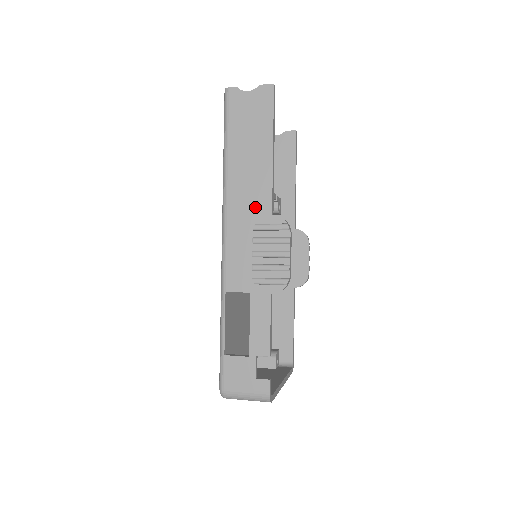
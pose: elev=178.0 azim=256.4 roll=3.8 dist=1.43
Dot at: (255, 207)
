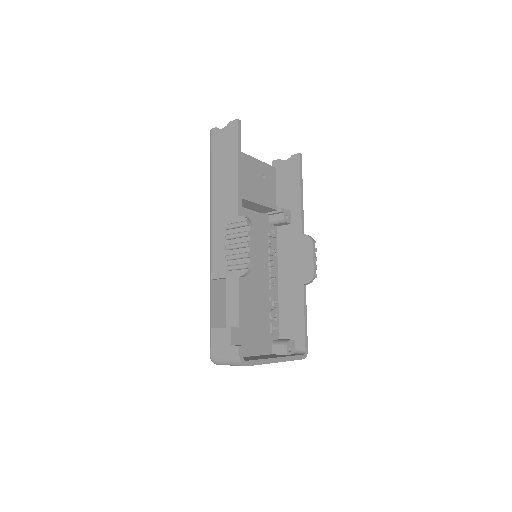
Dot at: (228, 212)
